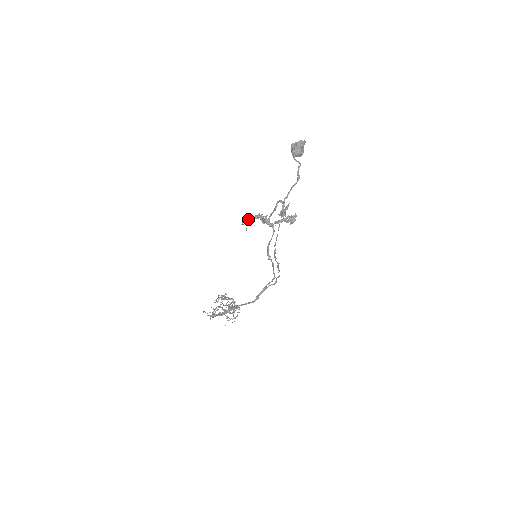
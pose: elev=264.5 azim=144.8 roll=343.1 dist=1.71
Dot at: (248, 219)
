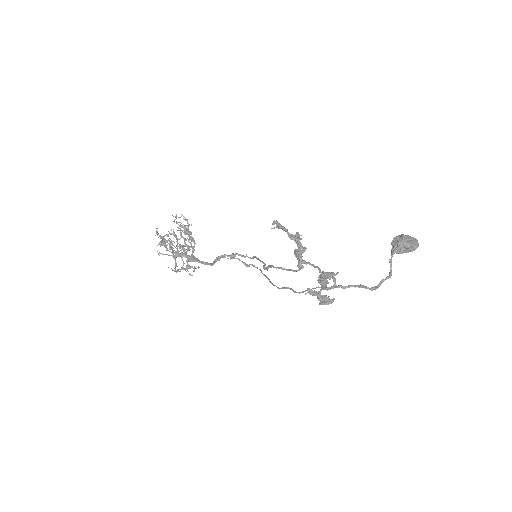
Dot at: (285, 229)
